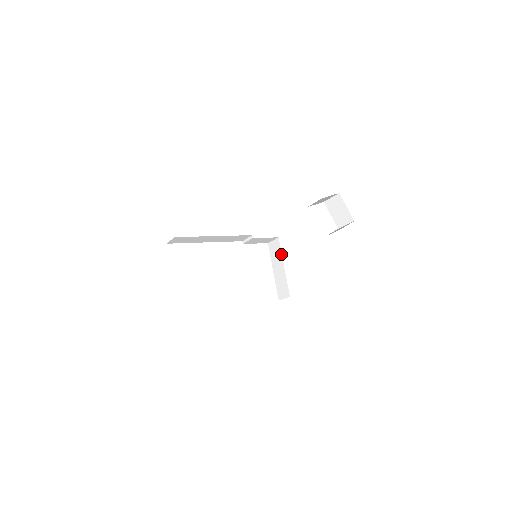
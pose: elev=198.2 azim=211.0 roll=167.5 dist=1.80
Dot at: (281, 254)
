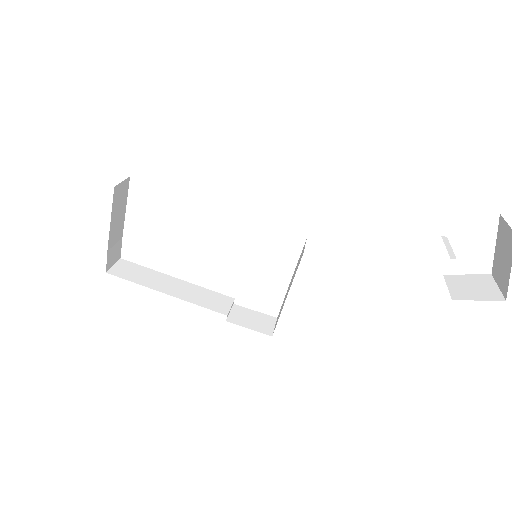
Dot at: (293, 278)
